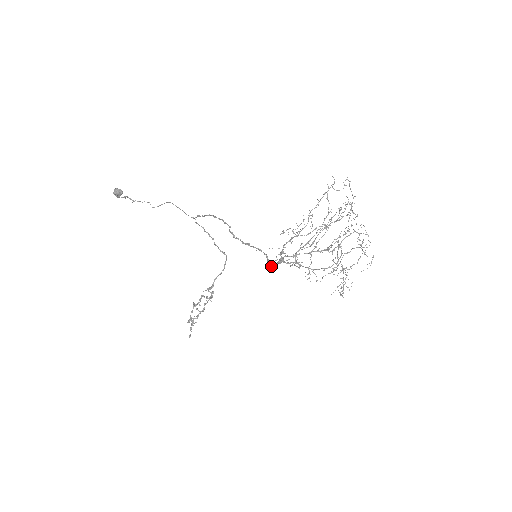
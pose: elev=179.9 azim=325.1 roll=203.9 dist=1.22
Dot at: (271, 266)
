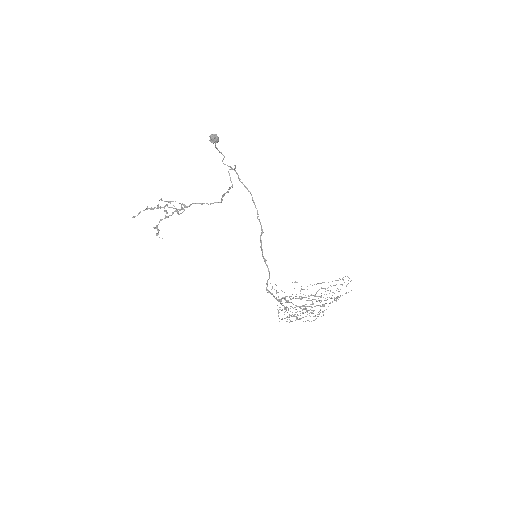
Dot at: (268, 291)
